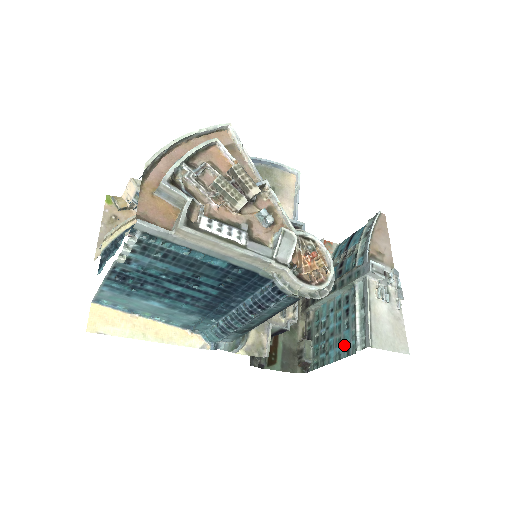
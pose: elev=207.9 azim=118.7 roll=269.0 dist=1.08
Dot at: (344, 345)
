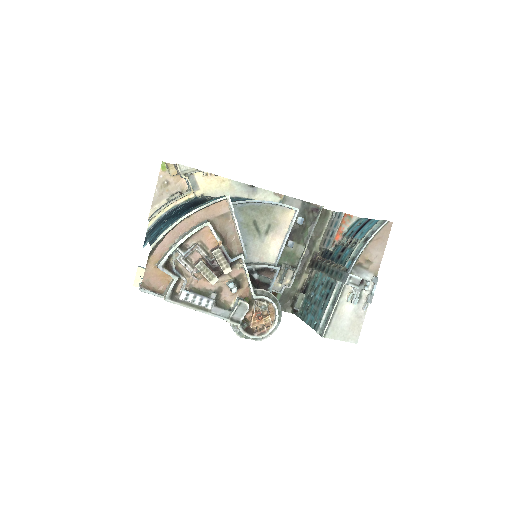
Dot at: (315, 319)
